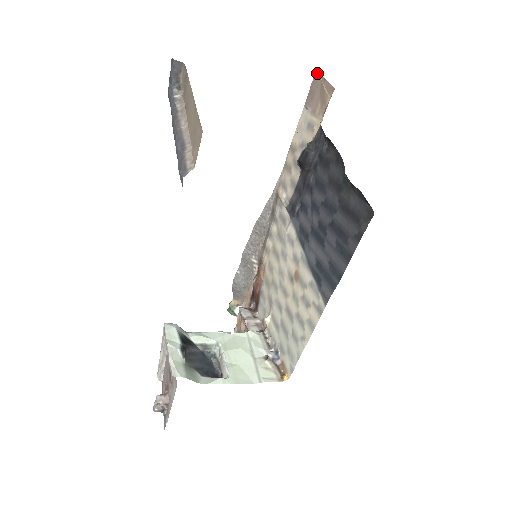
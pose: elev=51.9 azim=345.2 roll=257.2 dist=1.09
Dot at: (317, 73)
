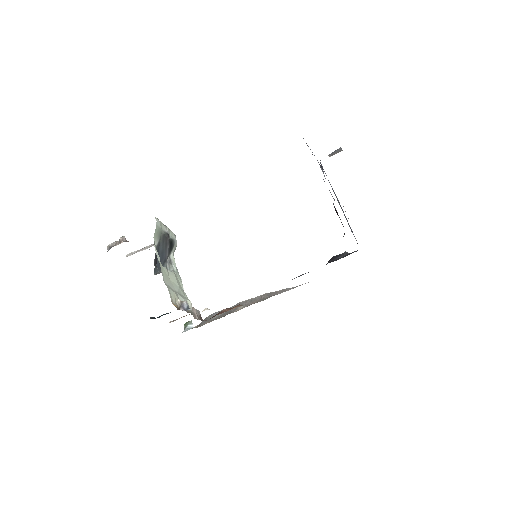
Dot at: occluded
